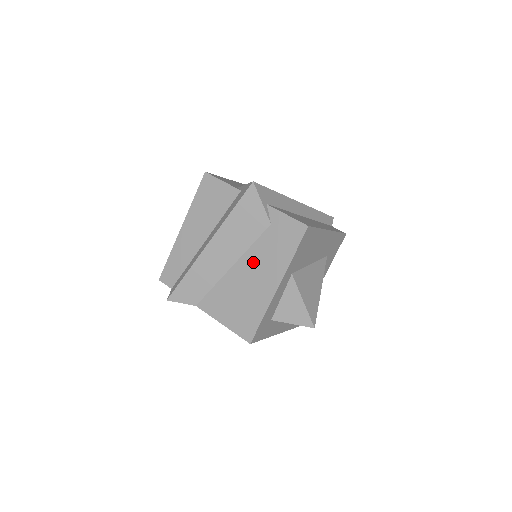
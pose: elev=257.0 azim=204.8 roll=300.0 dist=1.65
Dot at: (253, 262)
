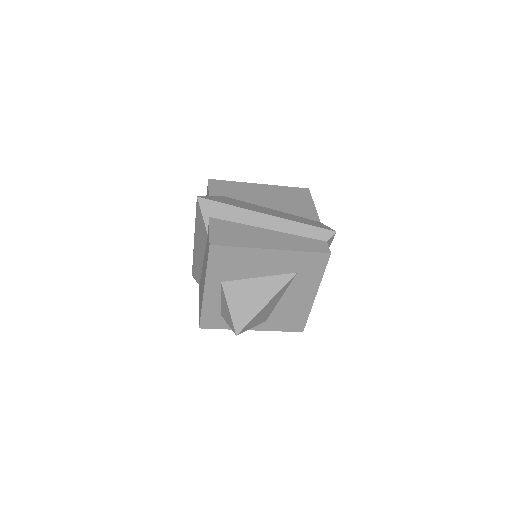
Dot at: (204, 263)
